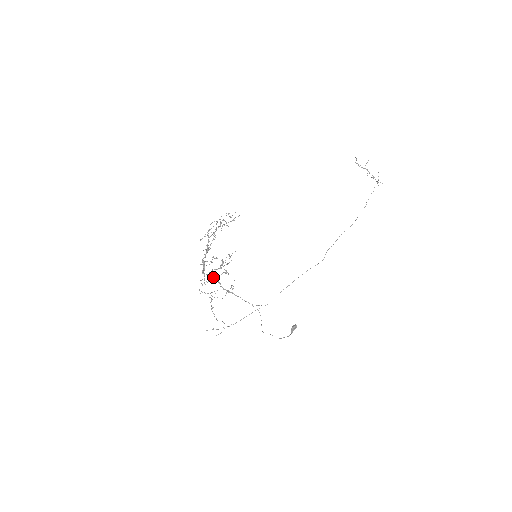
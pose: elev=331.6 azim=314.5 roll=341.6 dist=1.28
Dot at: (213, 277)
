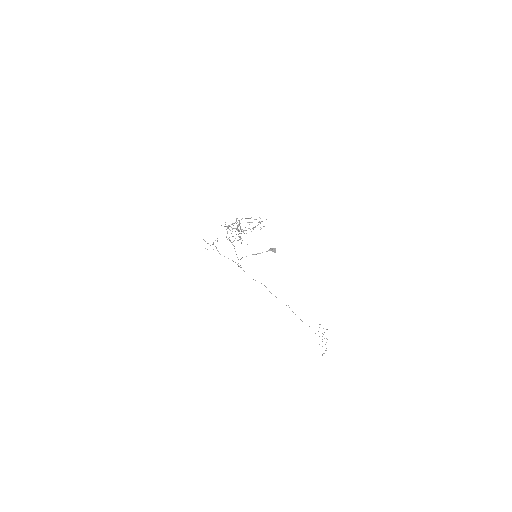
Dot at: occluded
